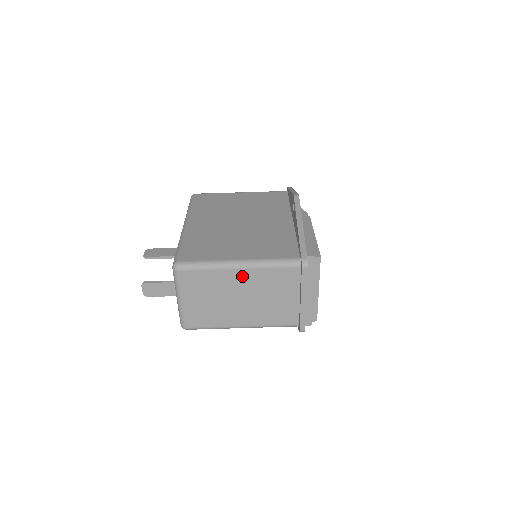
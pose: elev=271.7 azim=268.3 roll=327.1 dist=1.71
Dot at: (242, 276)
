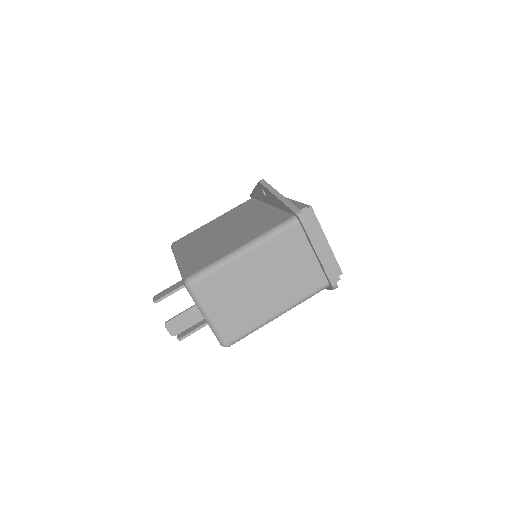
Dot at: (252, 259)
